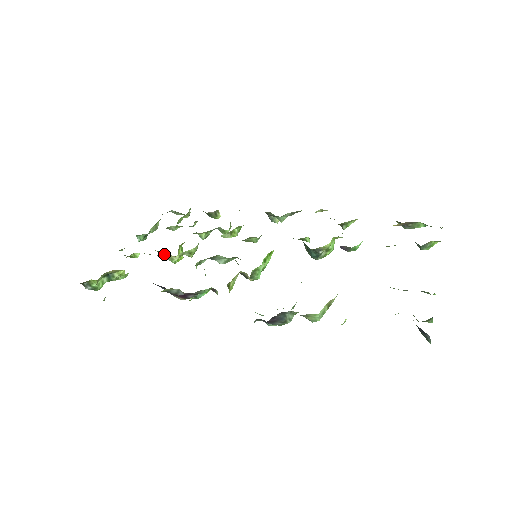
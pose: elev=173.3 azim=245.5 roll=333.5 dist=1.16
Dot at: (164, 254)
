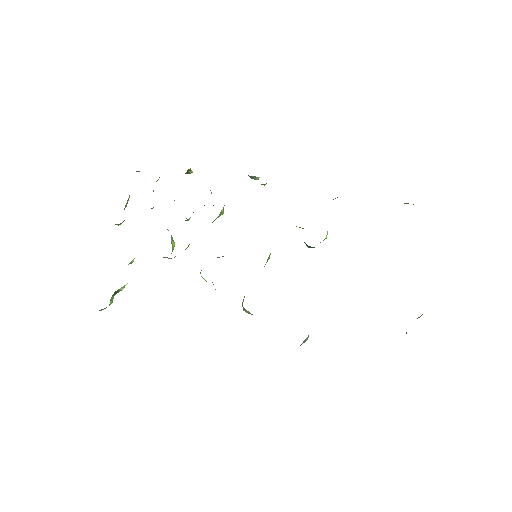
Dot at: occluded
